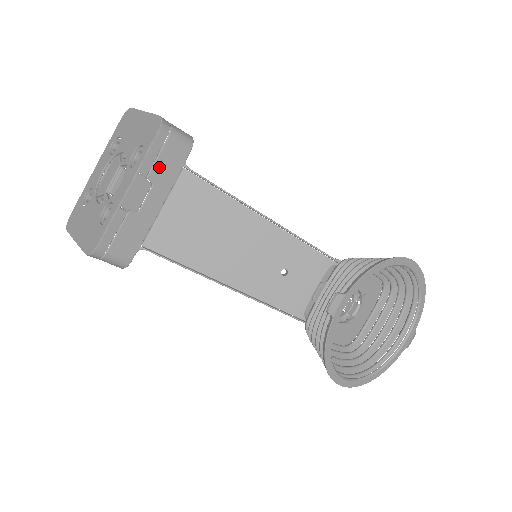
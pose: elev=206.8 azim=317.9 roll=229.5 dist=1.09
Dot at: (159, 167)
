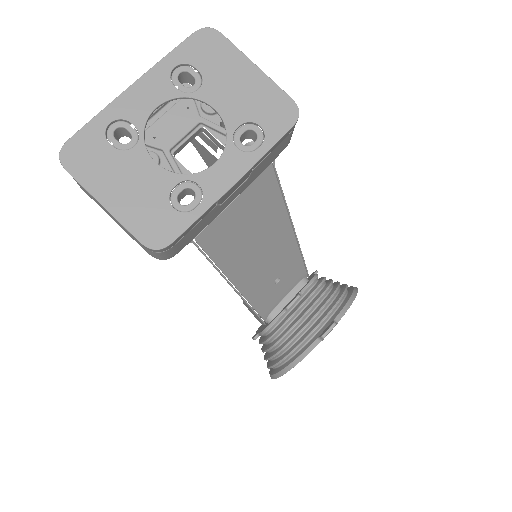
Dot at: (264, 161)
